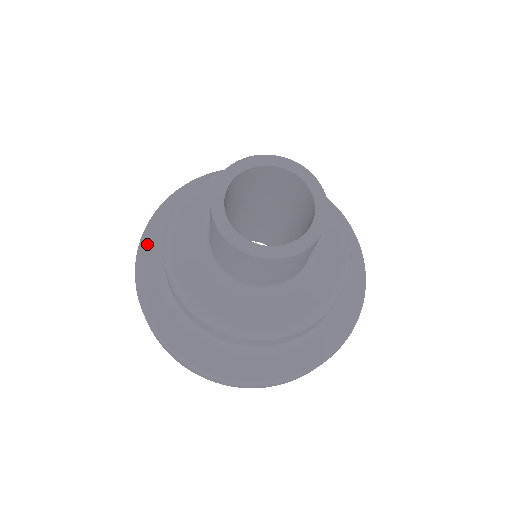
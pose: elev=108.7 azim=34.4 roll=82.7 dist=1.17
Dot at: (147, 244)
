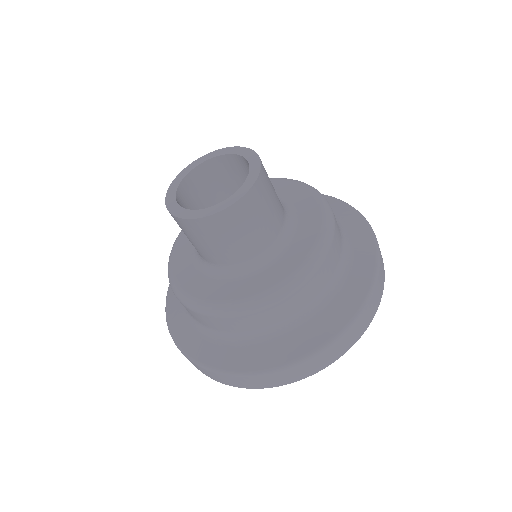
Dot at: occluded
